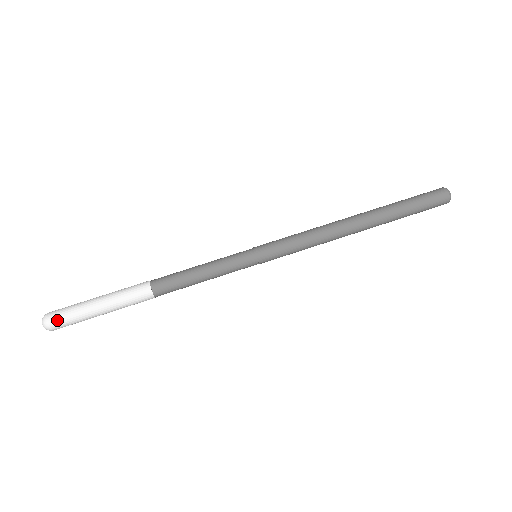
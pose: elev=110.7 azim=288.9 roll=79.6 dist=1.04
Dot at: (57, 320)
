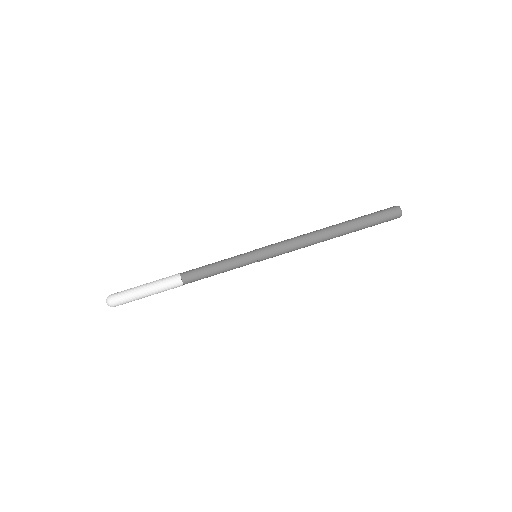
Dot at: occluded
